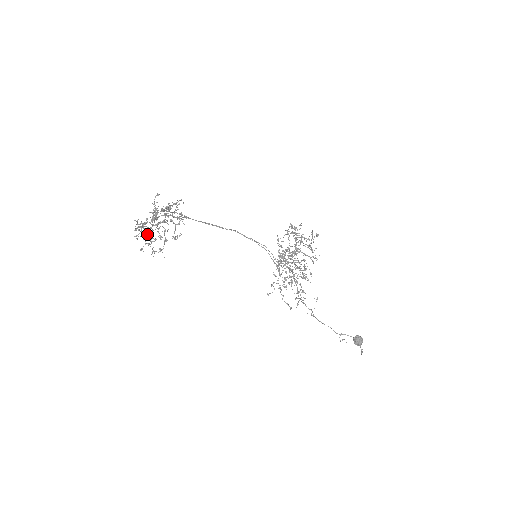
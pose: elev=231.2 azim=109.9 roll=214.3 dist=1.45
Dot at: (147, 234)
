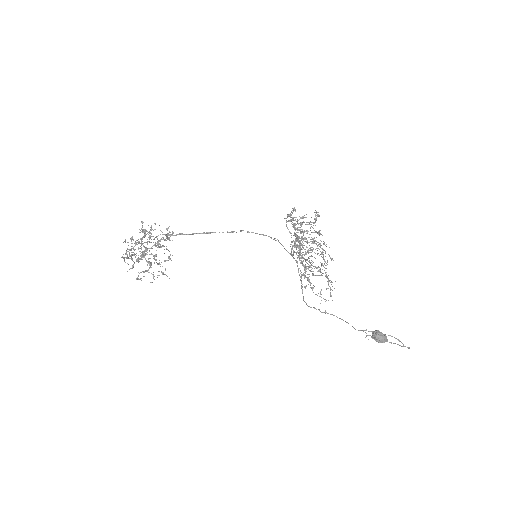
Dot at: (132, 265)
